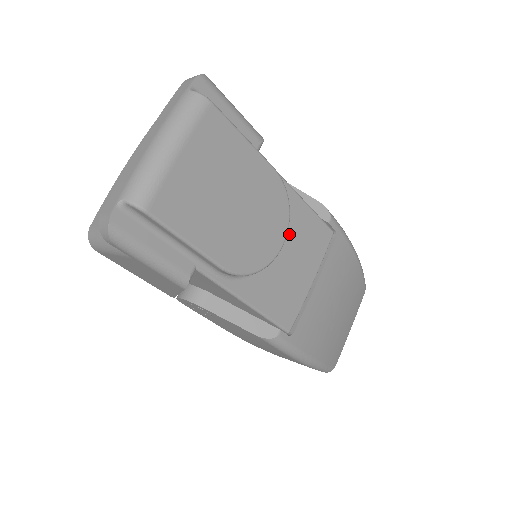
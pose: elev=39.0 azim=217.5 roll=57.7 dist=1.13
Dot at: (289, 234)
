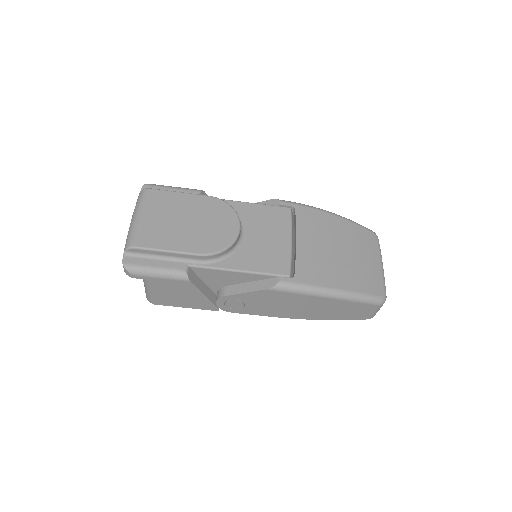
Dot at: (250, 223)
